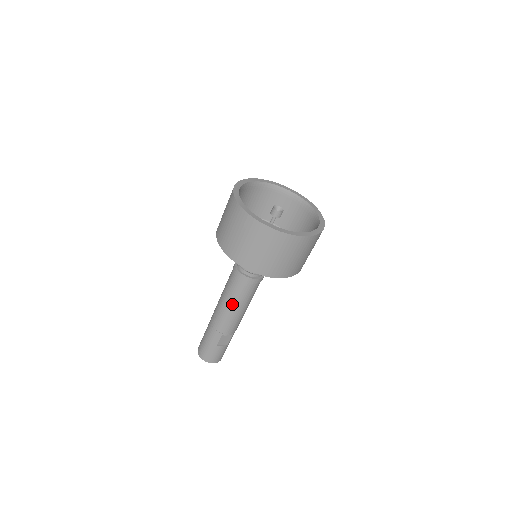
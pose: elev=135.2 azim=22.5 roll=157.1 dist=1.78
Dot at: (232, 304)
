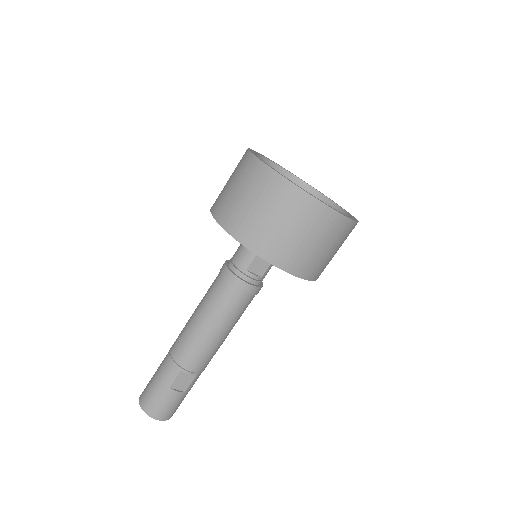
Dot at: (207, 320)
